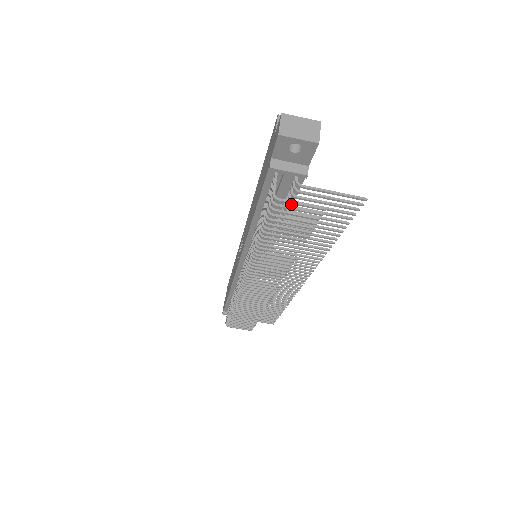
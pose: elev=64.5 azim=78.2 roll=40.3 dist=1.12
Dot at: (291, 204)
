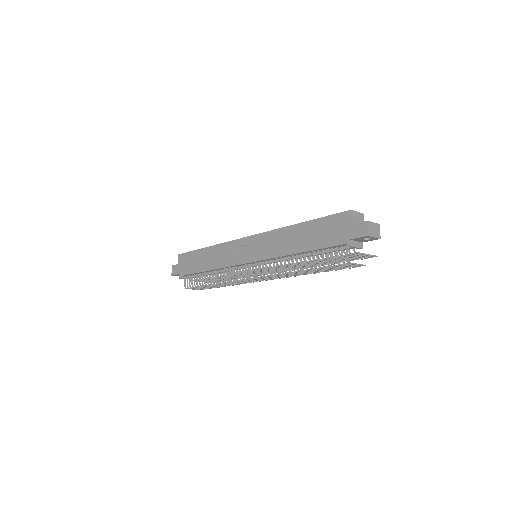
Dot at: occluded
